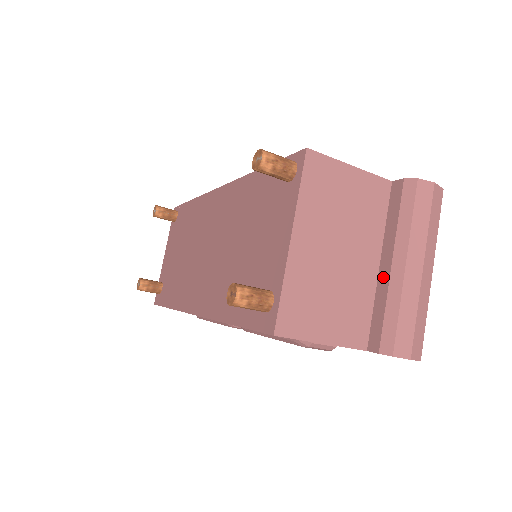
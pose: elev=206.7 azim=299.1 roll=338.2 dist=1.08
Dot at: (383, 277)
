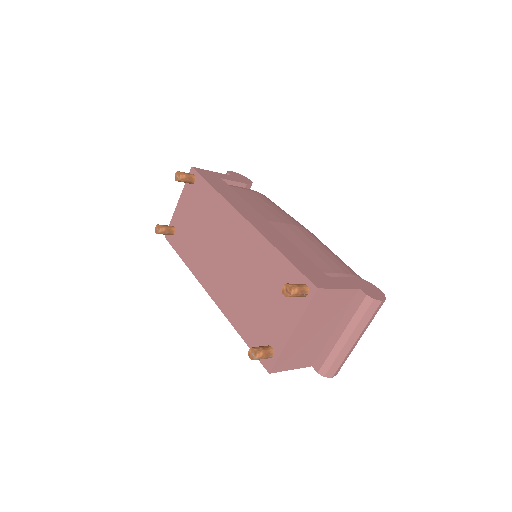
Dot at: (334, 338)
